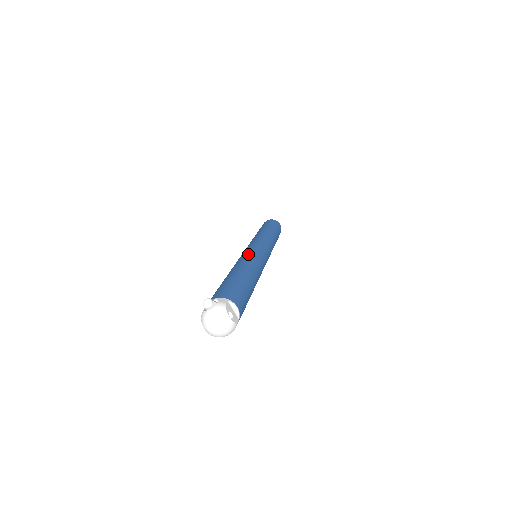
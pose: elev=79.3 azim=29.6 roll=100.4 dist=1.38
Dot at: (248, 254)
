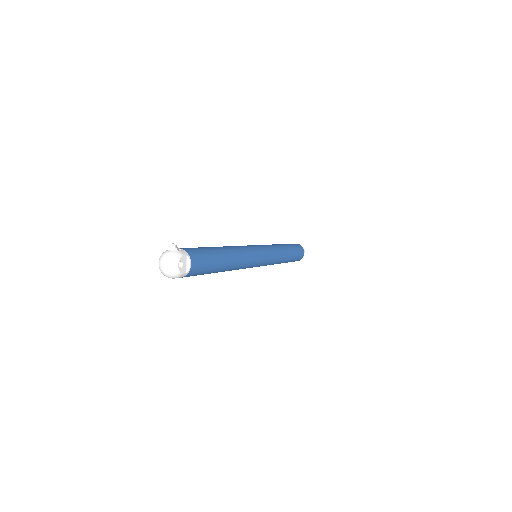
Dot at: (245, 247)
